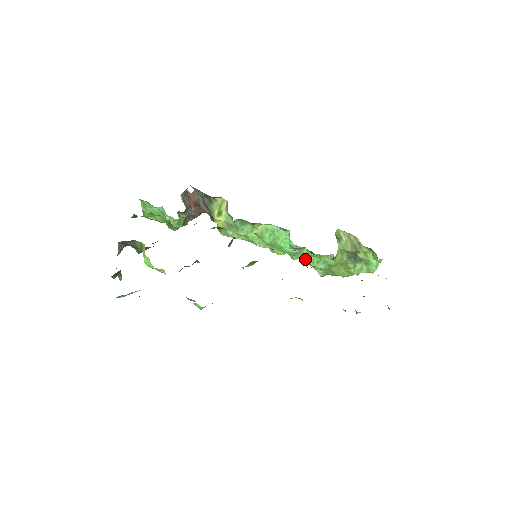
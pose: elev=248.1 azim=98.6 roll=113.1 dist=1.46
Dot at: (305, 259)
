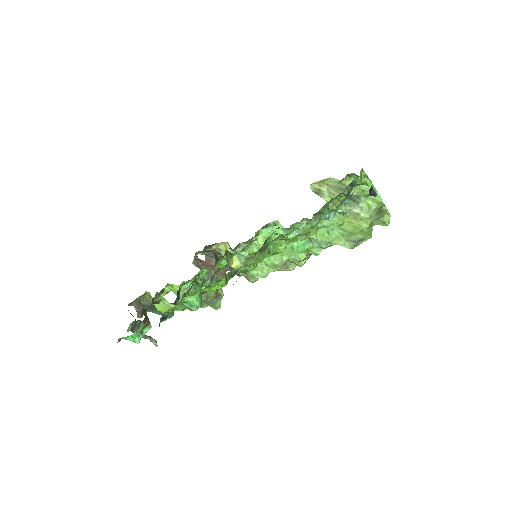
Dot at: (319, 241)
